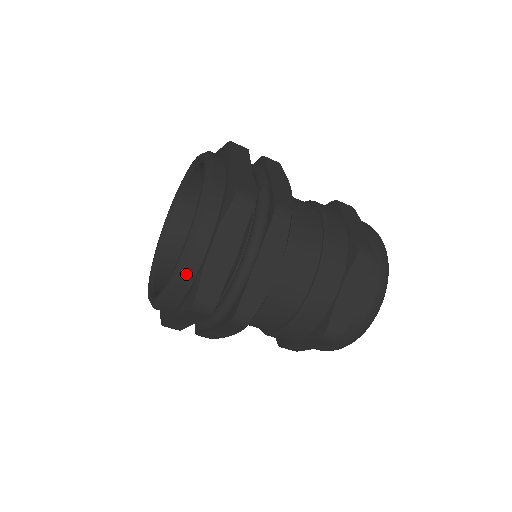
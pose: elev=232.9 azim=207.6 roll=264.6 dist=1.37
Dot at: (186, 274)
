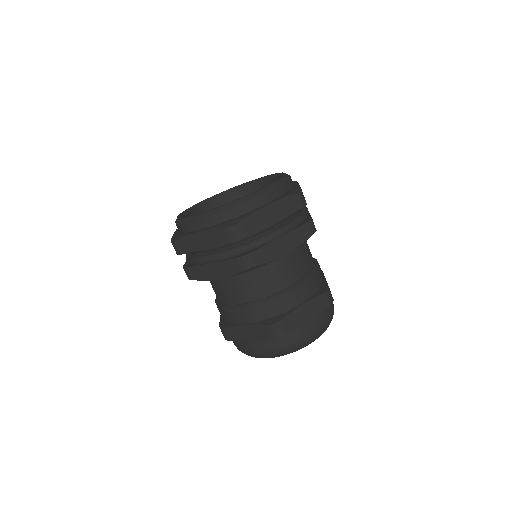
Dot at: (241, 208)
